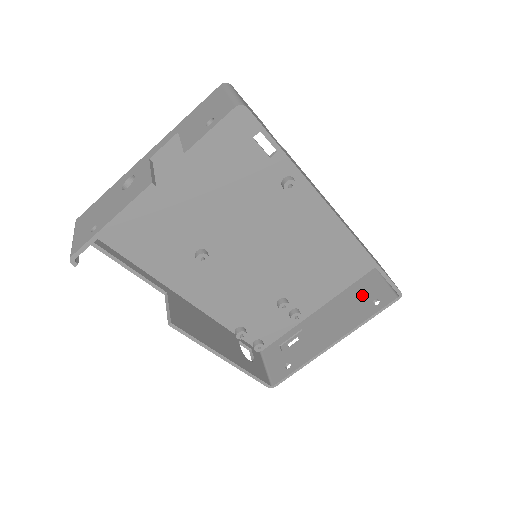
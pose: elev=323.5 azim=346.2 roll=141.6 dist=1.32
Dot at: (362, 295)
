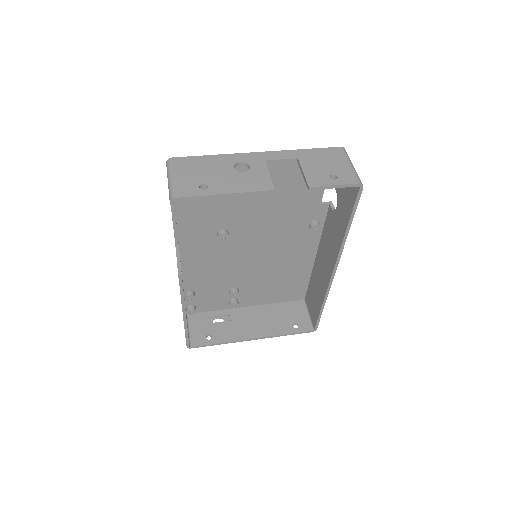
Dot at: (287, 315)
